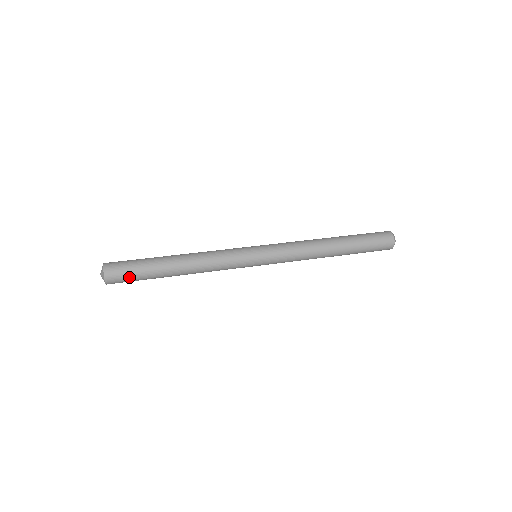
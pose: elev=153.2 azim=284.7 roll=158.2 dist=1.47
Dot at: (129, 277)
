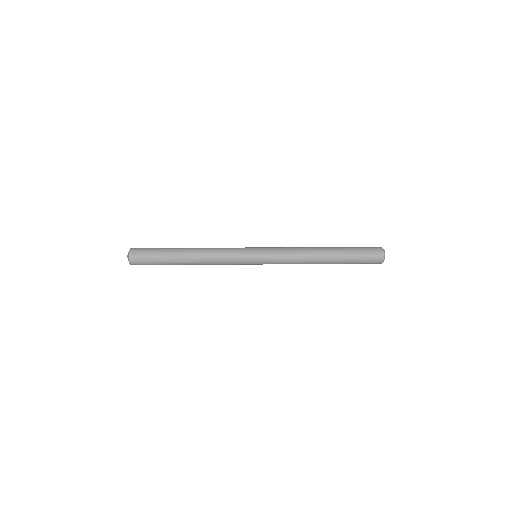
Dot at: (148, 259)
